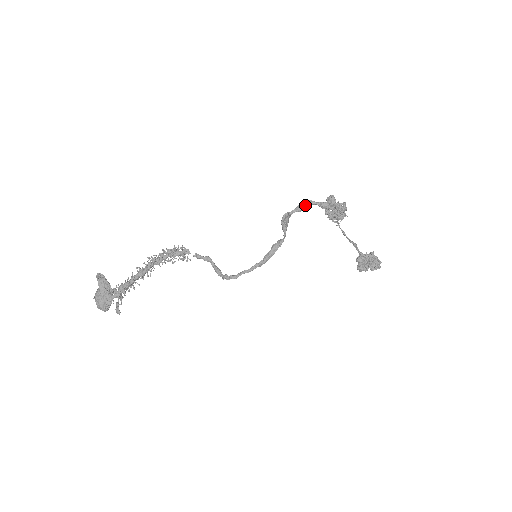
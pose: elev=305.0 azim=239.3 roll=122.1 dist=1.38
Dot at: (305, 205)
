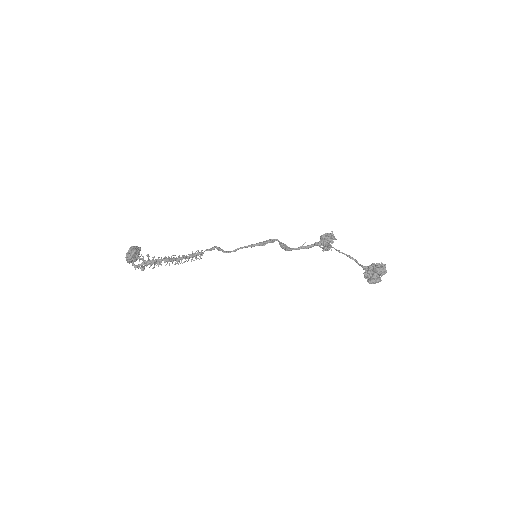
Dot at: (303, 246)
